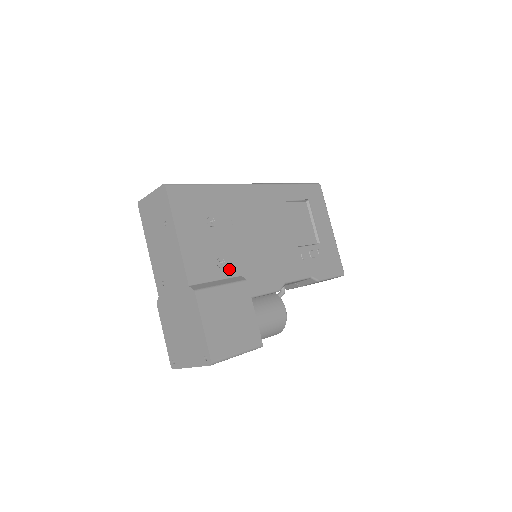
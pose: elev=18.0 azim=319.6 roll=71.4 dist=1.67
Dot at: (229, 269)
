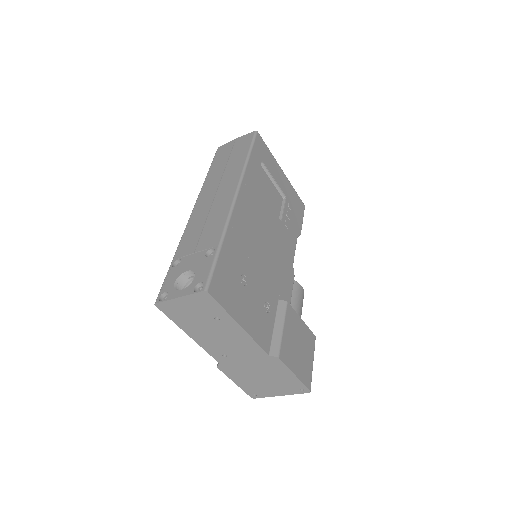
Dot at: (272, 305)
